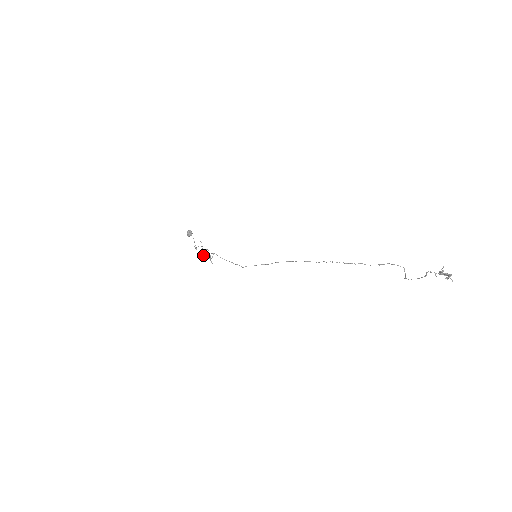
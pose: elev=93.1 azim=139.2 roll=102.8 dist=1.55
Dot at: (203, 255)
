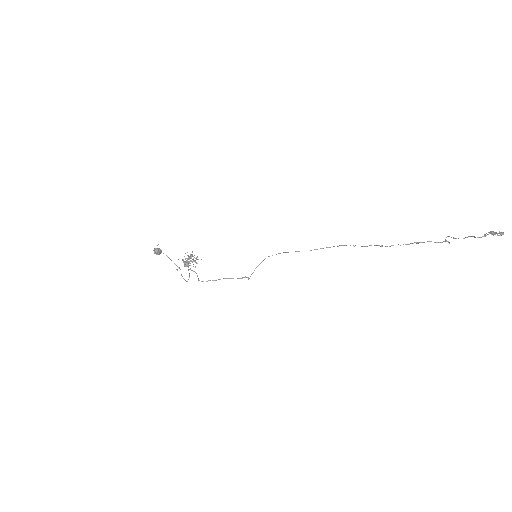
Dot at: (187, 265)
